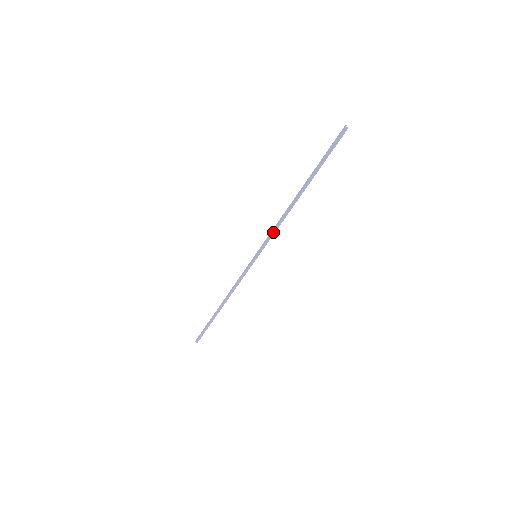
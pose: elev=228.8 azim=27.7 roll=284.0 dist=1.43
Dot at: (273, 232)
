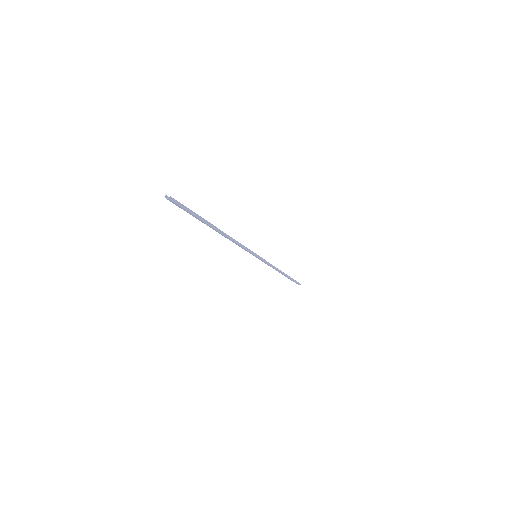
Dot at: (243, 248)
